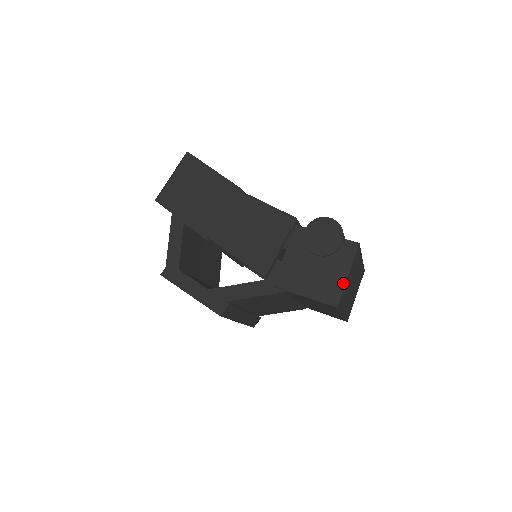
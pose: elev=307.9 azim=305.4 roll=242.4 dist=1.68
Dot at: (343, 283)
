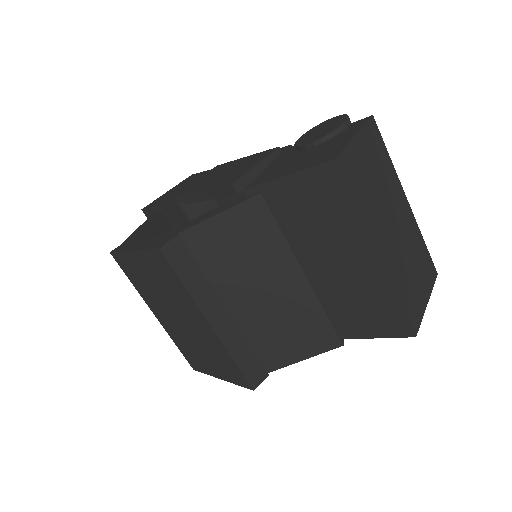
Dot at: (346, 142)
